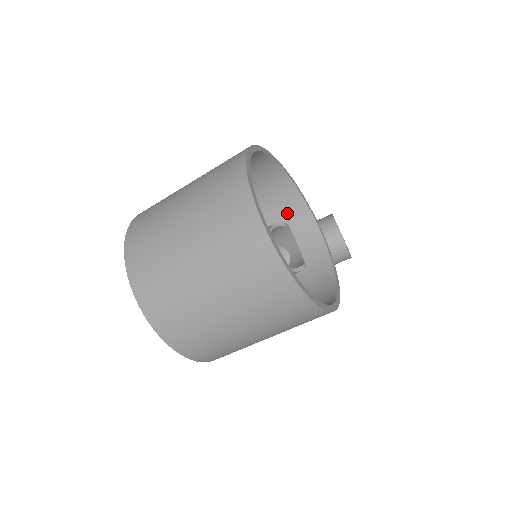
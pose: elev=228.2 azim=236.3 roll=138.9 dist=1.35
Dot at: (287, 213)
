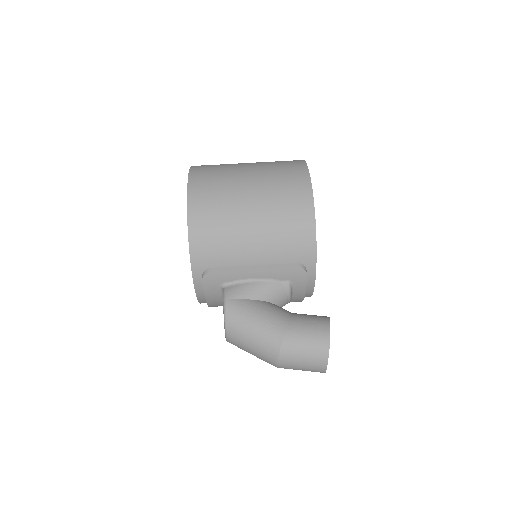
Dot at: occluded
